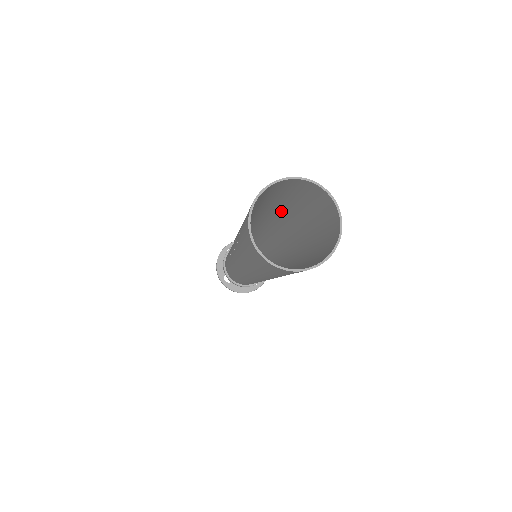
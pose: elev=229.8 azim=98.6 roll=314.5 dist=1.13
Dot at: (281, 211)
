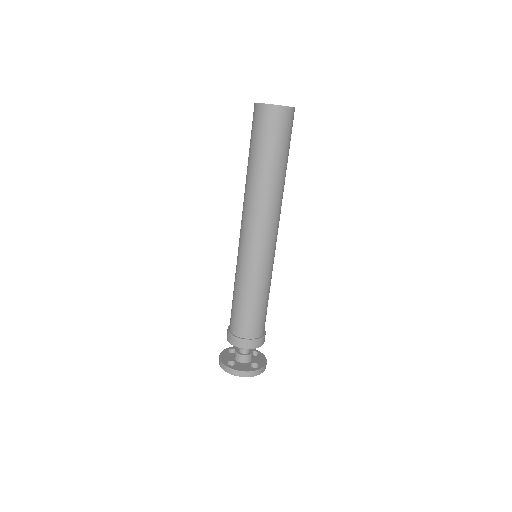
Dot at: occluded
